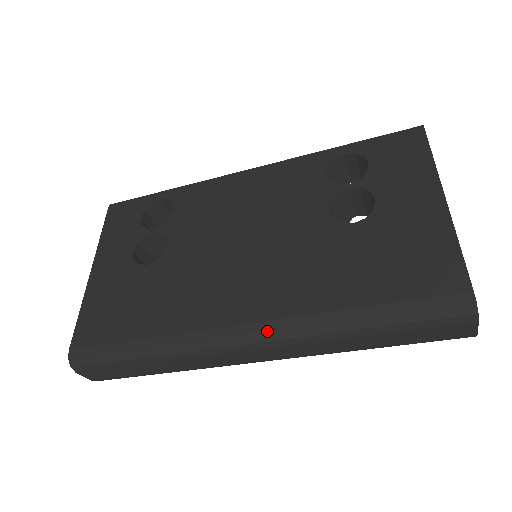
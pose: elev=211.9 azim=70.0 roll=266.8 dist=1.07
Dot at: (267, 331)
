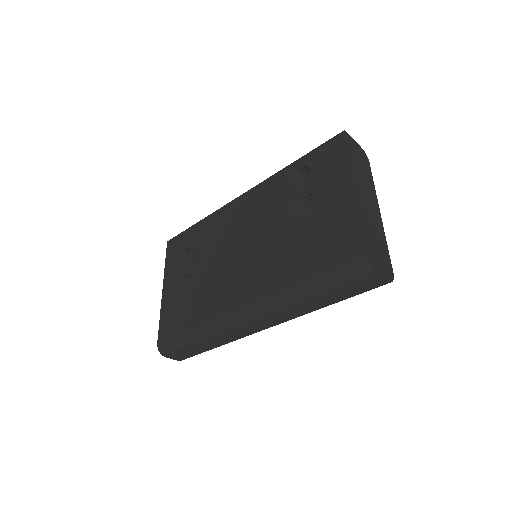
Dot at: (256, 308)
